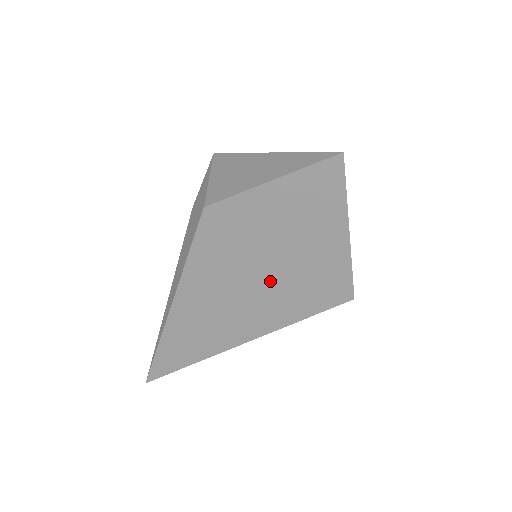
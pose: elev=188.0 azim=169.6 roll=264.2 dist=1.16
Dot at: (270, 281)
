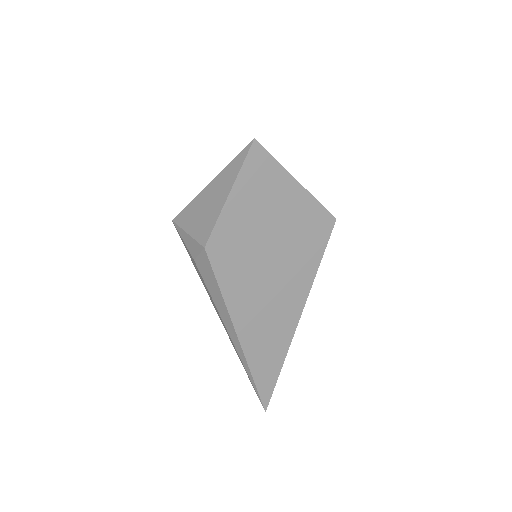
Dot at: (281, 257)
